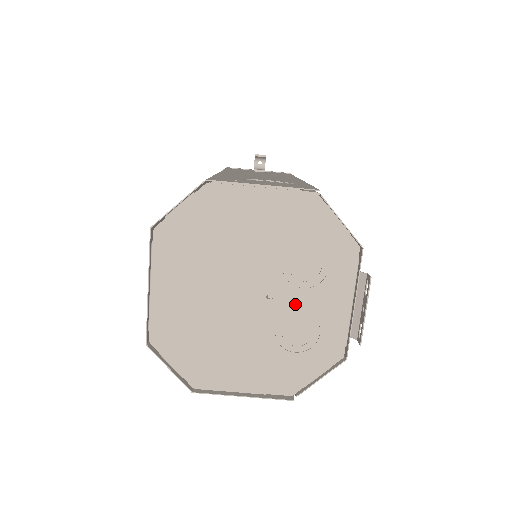
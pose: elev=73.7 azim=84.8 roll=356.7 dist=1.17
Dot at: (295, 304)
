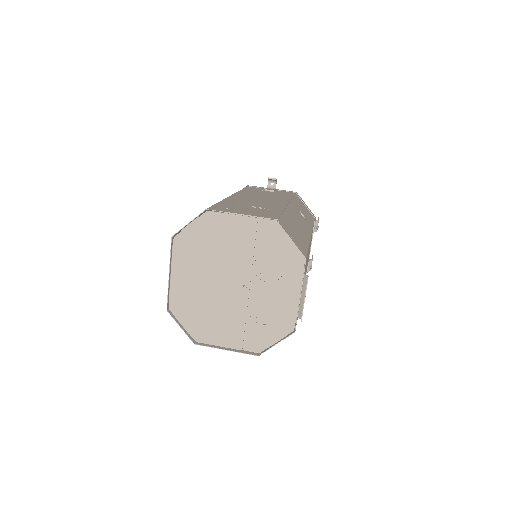
Dot at: (262, 292)
